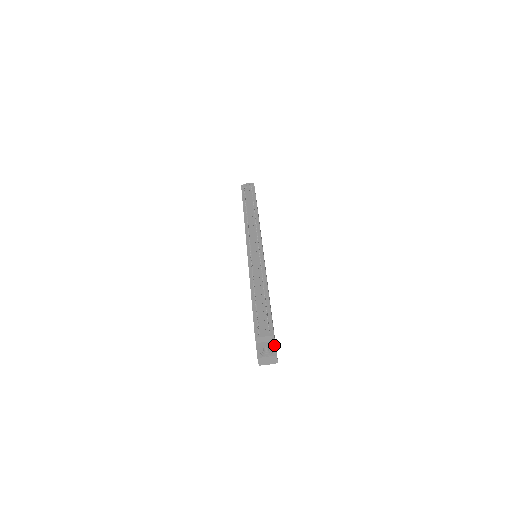
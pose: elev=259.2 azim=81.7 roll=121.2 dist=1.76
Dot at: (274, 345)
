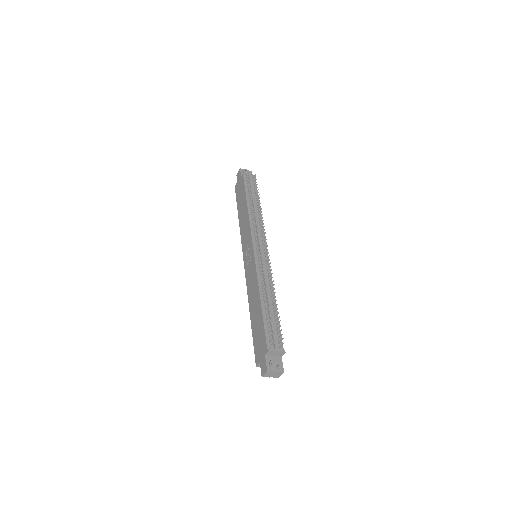
Dot at: (281, 361)
